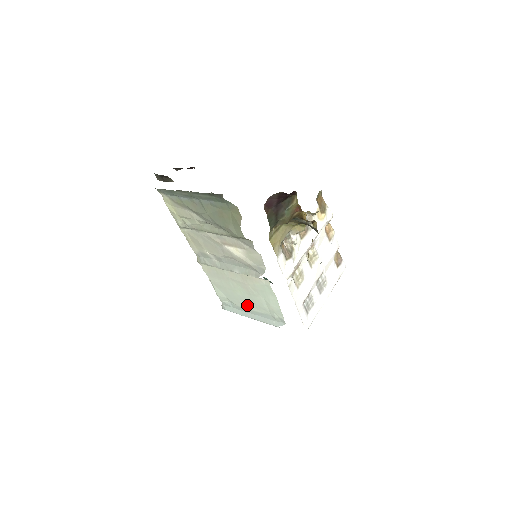
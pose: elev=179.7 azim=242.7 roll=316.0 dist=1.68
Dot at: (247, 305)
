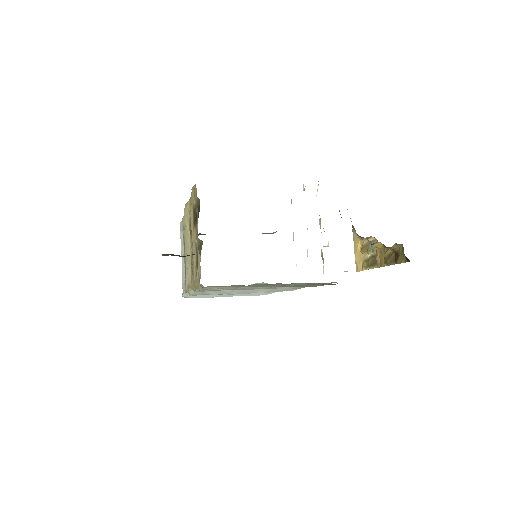
Dot at: occluded
